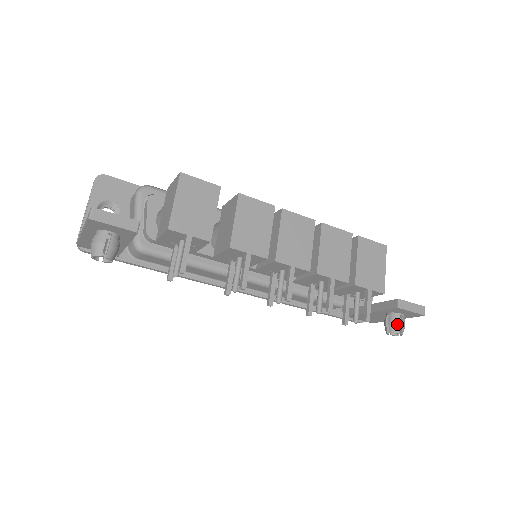
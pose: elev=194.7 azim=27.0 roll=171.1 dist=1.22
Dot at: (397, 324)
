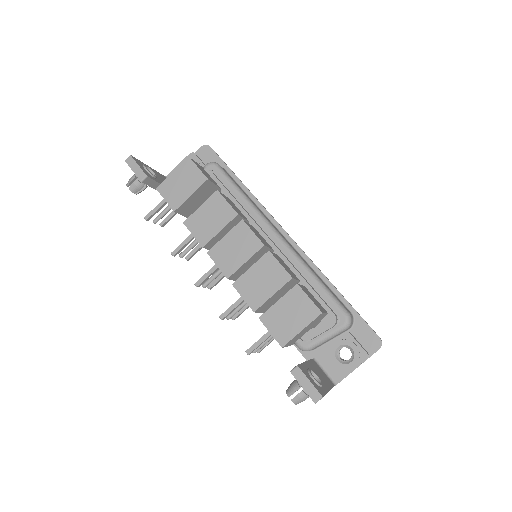
Dot at: (293, 389)
